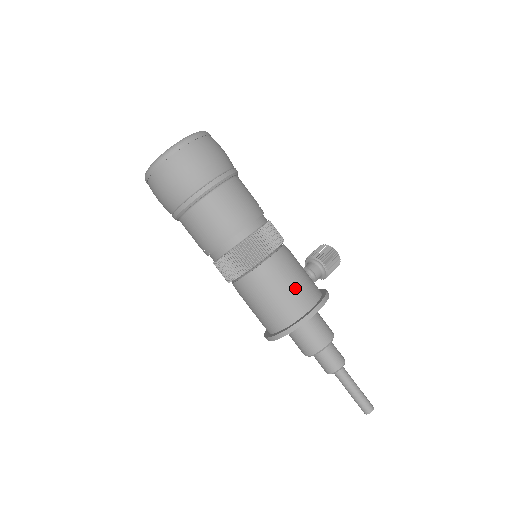
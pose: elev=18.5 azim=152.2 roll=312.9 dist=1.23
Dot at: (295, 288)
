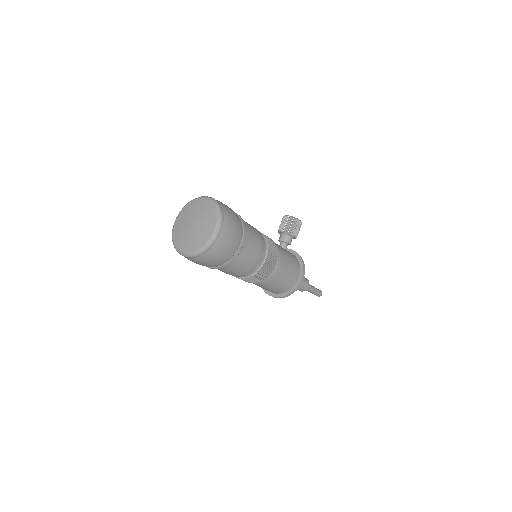
Dot at: (289, 275)
